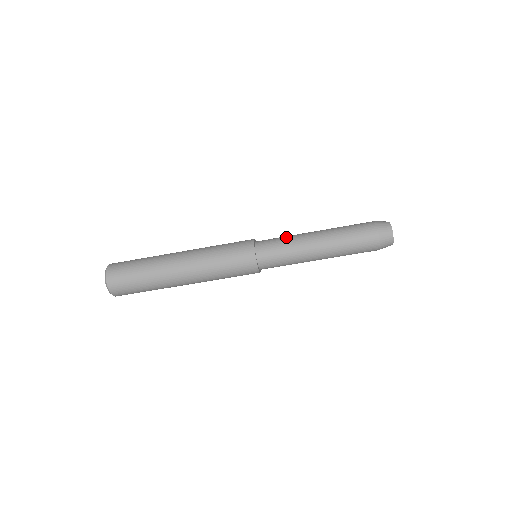
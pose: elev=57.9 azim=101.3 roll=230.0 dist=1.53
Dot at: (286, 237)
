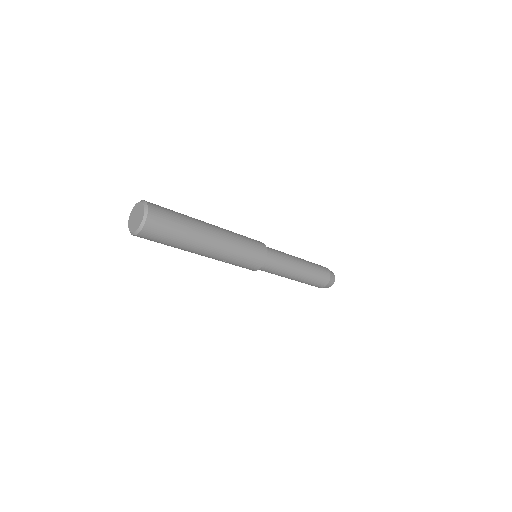
Dot at: occluded
